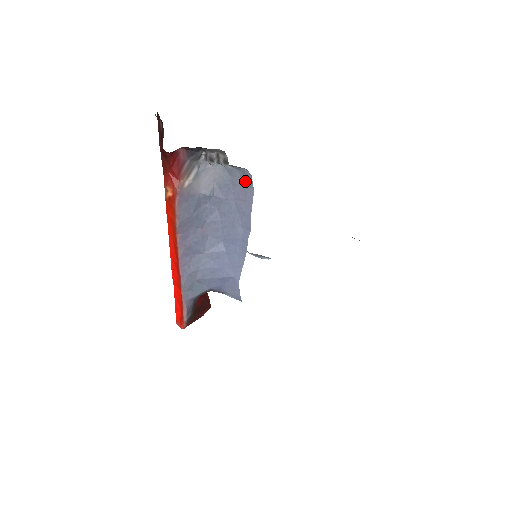
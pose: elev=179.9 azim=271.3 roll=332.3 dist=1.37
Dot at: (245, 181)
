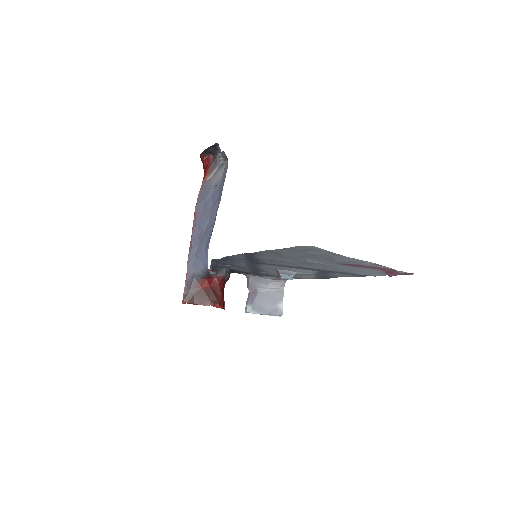
Dot at: occluded
